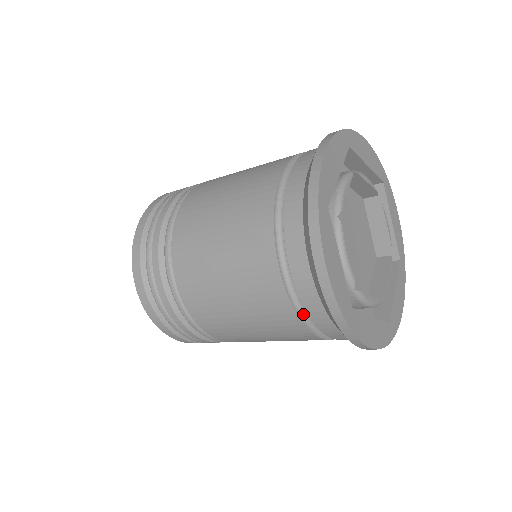
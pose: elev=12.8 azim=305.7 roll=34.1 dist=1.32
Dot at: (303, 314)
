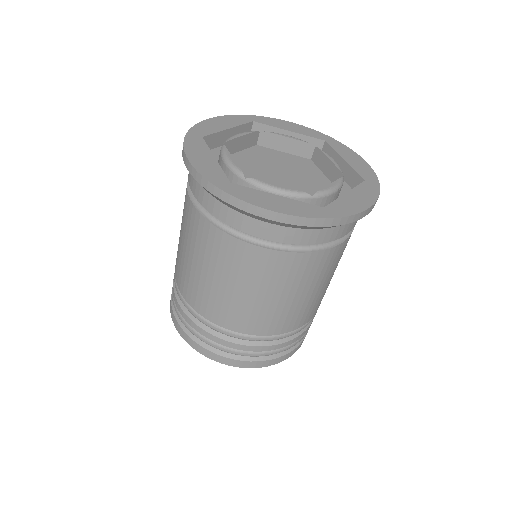
Dot at: (219, 223)
